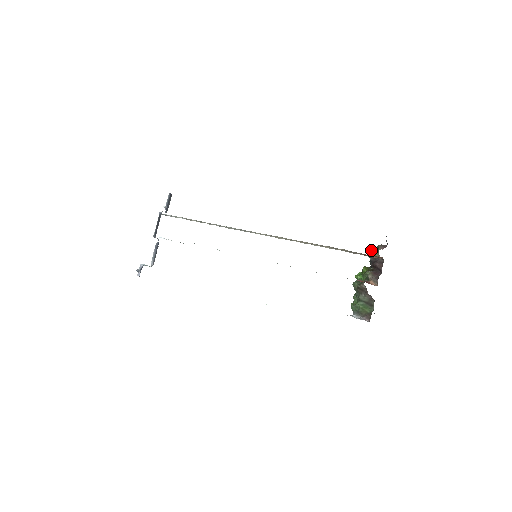
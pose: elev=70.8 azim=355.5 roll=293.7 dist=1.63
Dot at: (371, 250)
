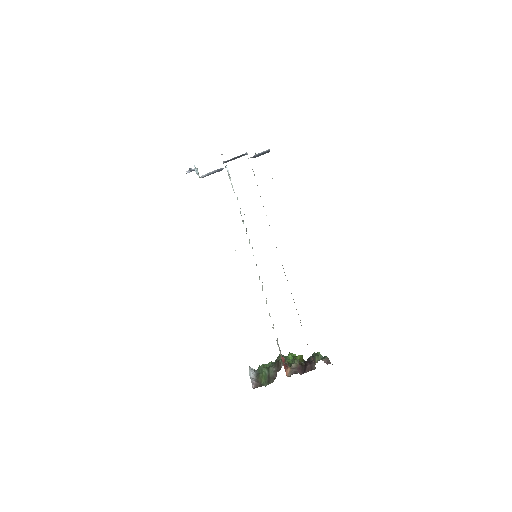
Dot at: (319, 353)
